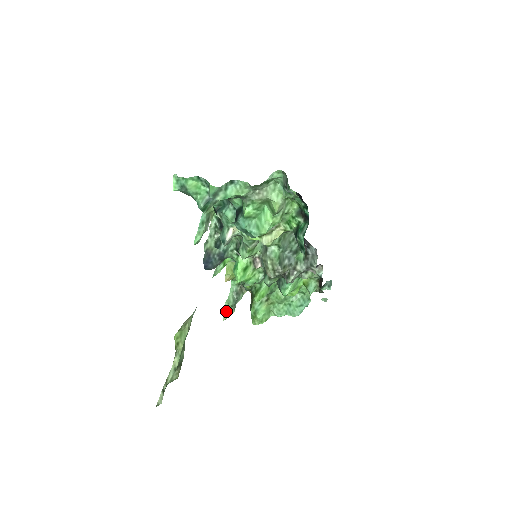
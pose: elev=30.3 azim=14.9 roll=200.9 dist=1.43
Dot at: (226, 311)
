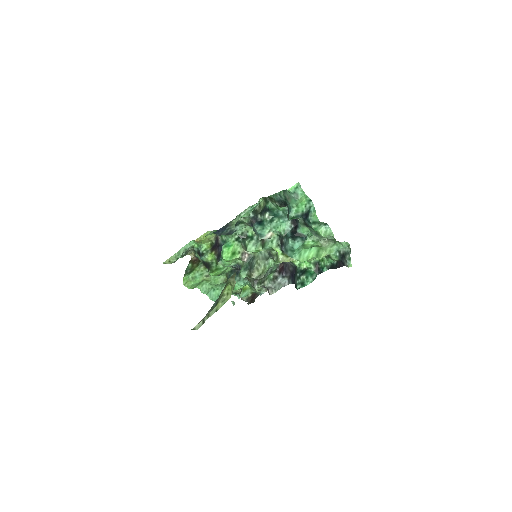
Dot at: (171, 258)
